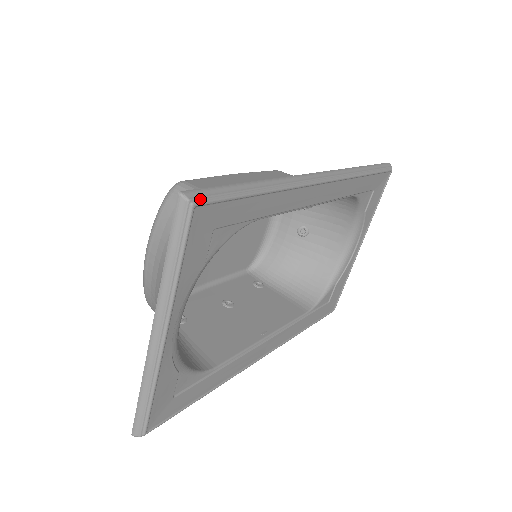
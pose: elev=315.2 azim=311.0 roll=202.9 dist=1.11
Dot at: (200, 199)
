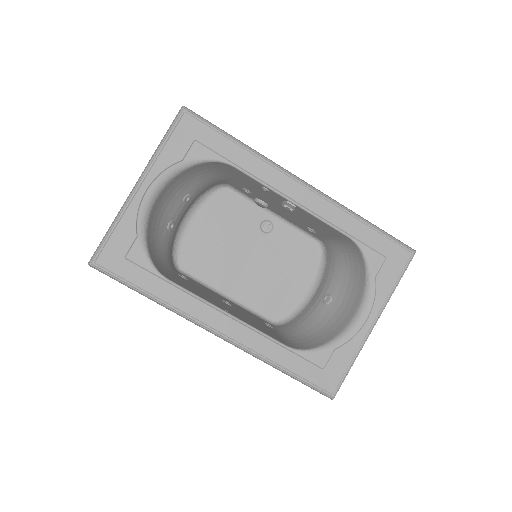
Dot at: (191, 112)
